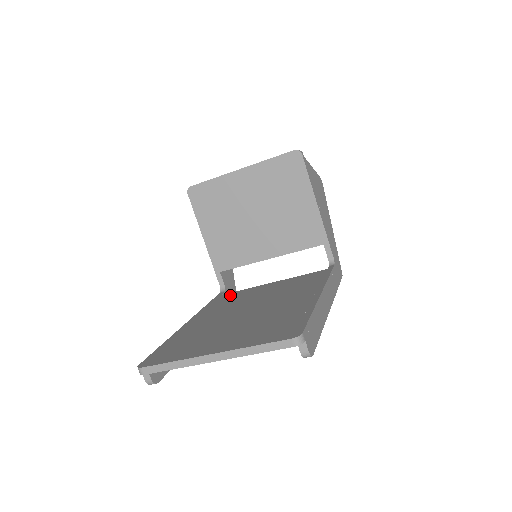
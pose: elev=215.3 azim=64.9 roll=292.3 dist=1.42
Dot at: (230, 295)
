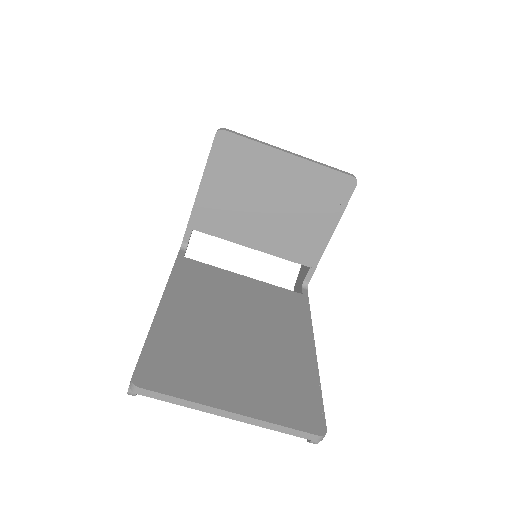
Dot at: (199, 268)
